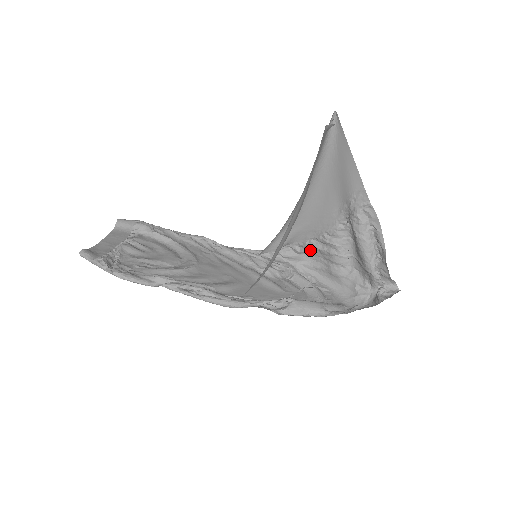
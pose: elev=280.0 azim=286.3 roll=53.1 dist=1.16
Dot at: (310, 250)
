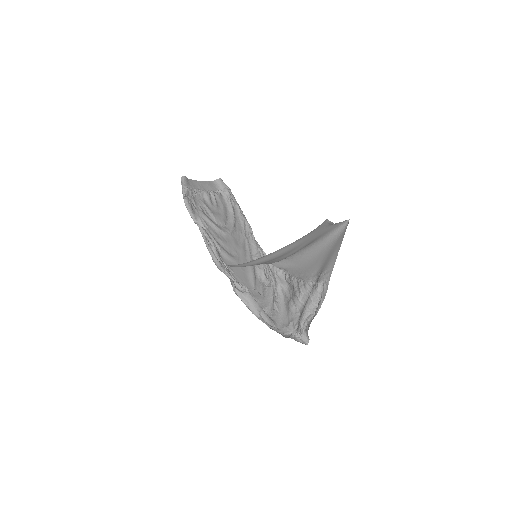
Dot at: (291, 283)
